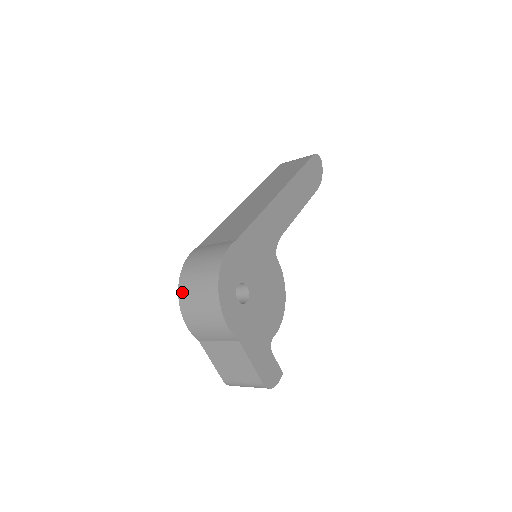
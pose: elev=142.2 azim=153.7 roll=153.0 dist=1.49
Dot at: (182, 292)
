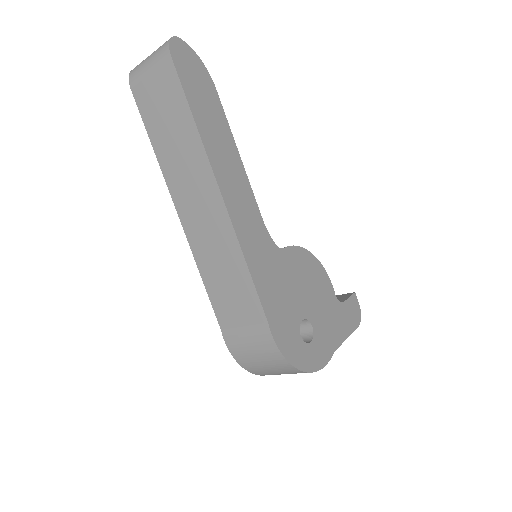
Dot at: (260, 374)
